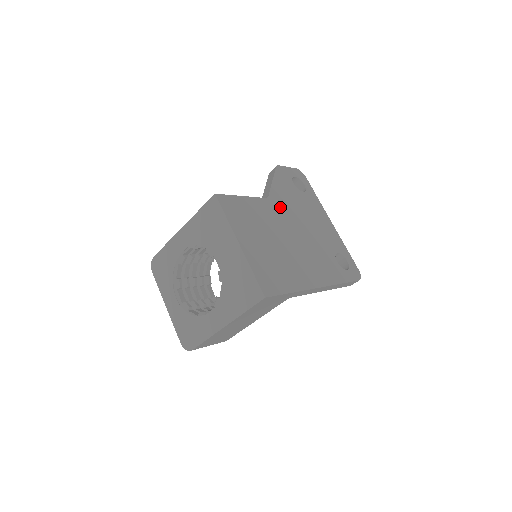
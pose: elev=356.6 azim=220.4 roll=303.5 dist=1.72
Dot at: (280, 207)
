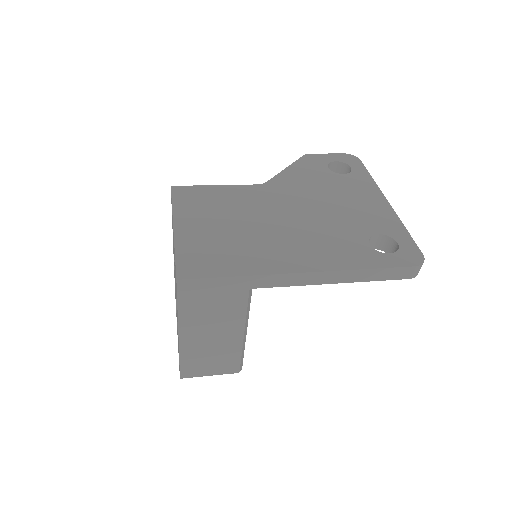
Dot at: (281, 191)
